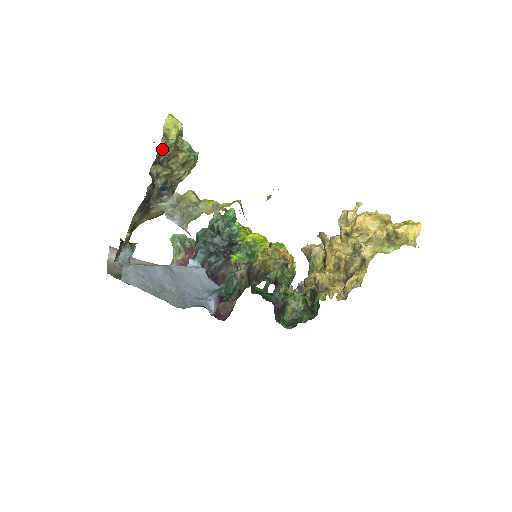
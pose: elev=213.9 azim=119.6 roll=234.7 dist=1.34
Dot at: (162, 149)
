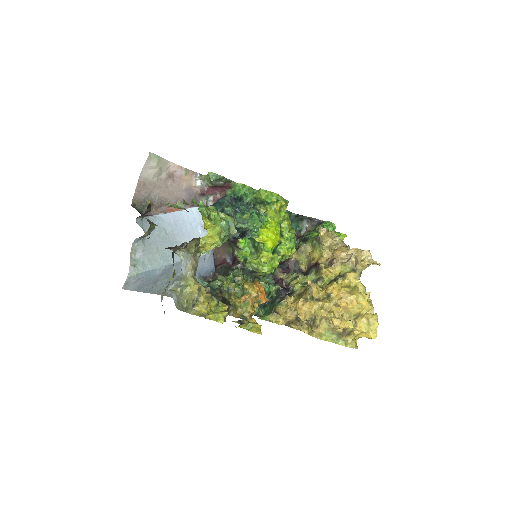
Dot at: occluded
